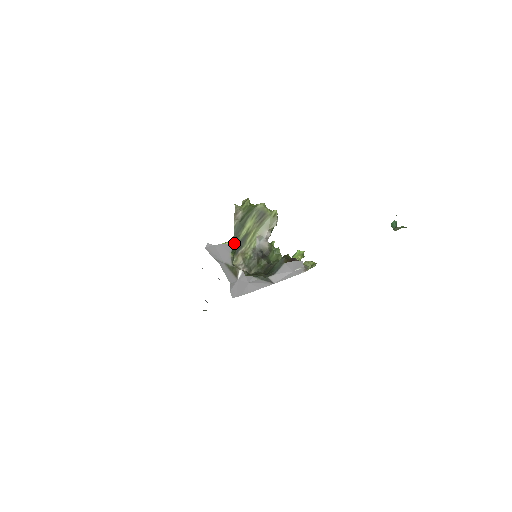
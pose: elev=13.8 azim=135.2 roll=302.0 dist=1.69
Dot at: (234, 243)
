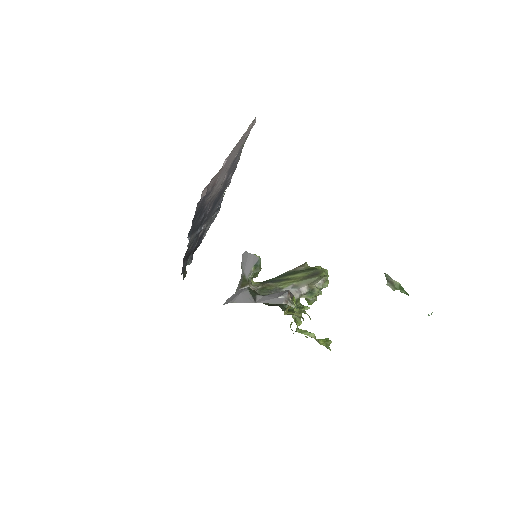
Dot at: (272, 279)
